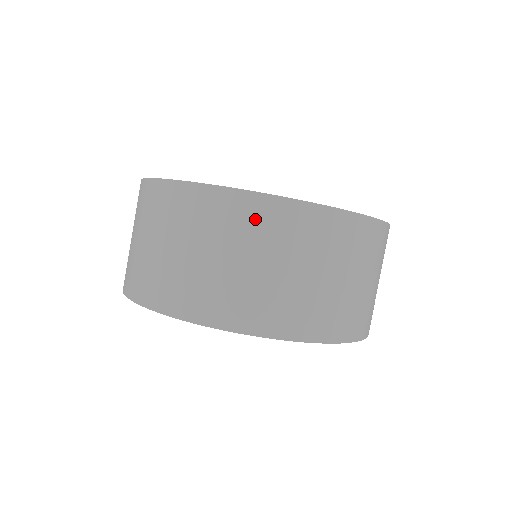
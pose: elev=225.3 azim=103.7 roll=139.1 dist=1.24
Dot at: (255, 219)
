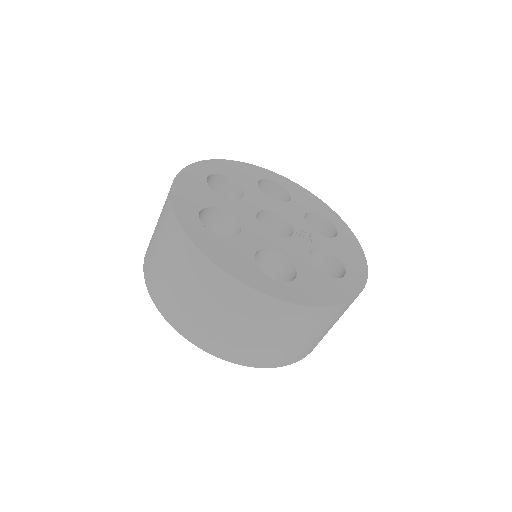
Dot at: (243, 302)
